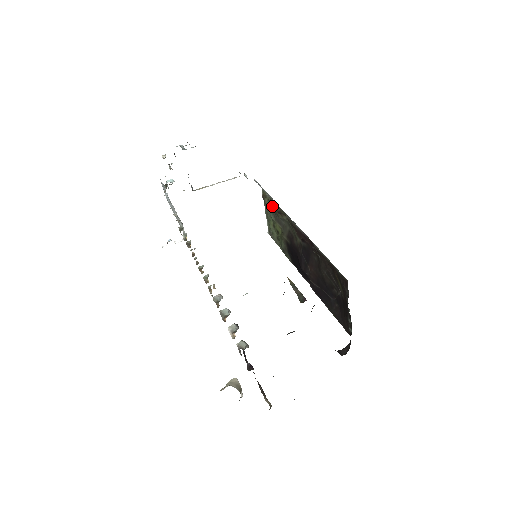
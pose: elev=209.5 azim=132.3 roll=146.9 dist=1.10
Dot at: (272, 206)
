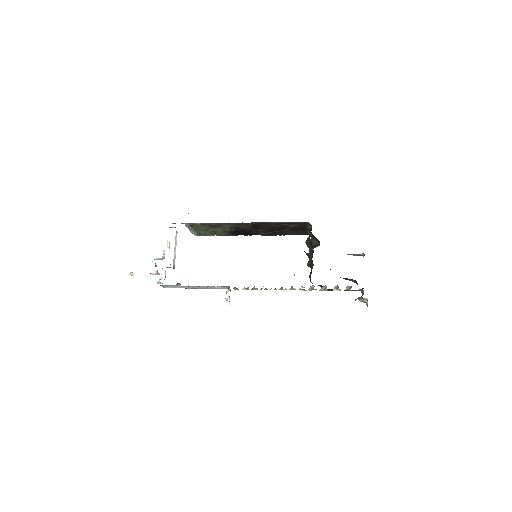
Dot at: (204, 225)
